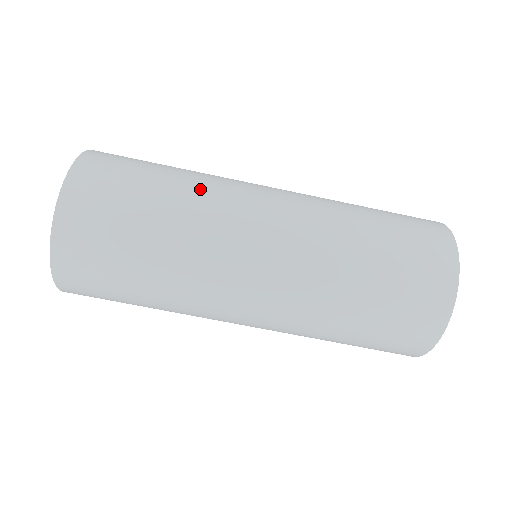
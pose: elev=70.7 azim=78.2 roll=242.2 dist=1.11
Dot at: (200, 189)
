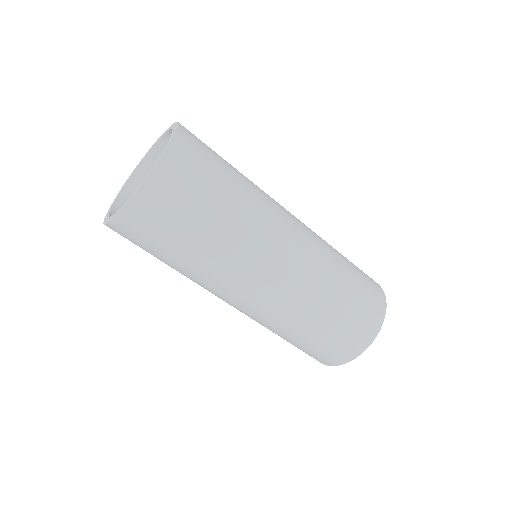
Dot at: (246, 222)
